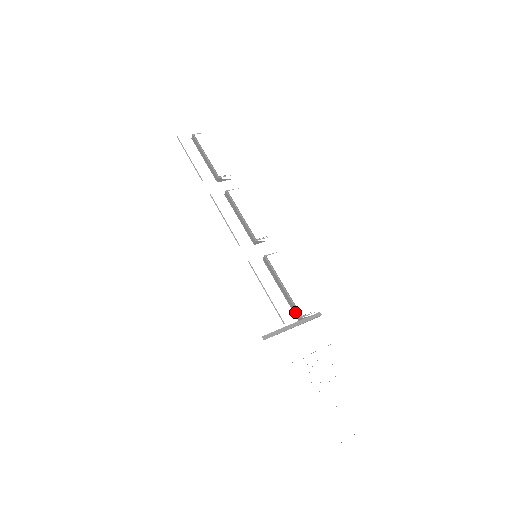
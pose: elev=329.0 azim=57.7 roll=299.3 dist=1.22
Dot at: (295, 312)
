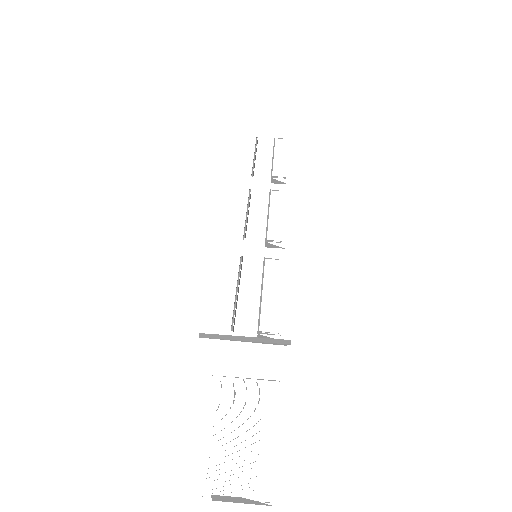
Dot at: (258, 326)
